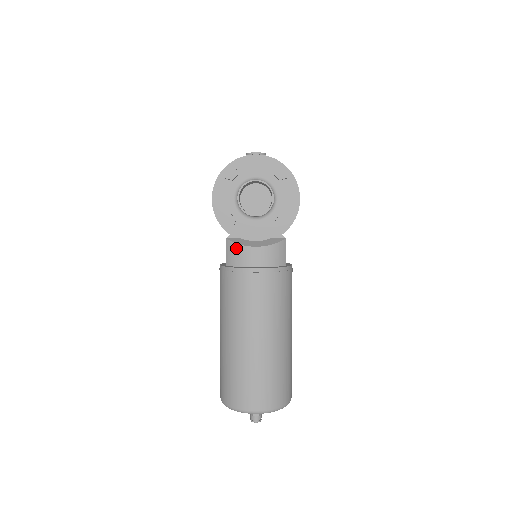
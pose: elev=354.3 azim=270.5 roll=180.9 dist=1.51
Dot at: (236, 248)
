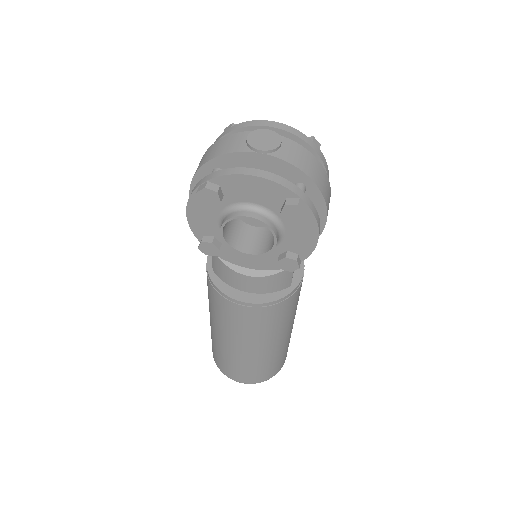
Dot at: (223, 266)
